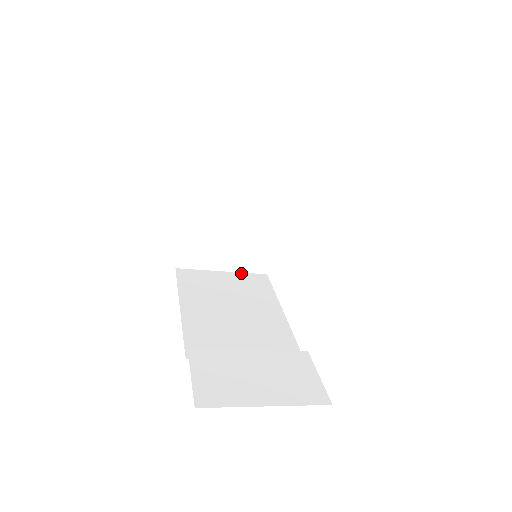
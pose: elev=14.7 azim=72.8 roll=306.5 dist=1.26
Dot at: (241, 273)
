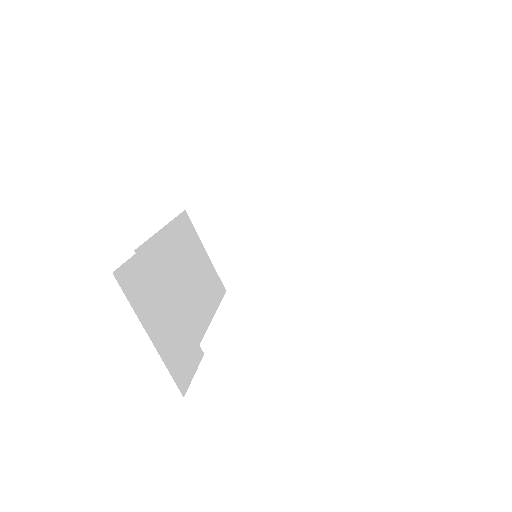
Dot at: (214, 268)
